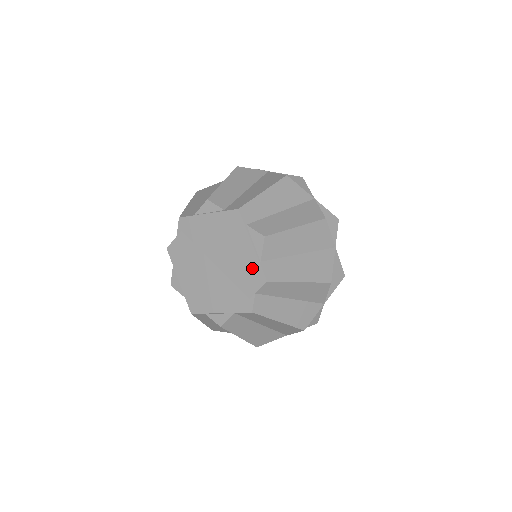
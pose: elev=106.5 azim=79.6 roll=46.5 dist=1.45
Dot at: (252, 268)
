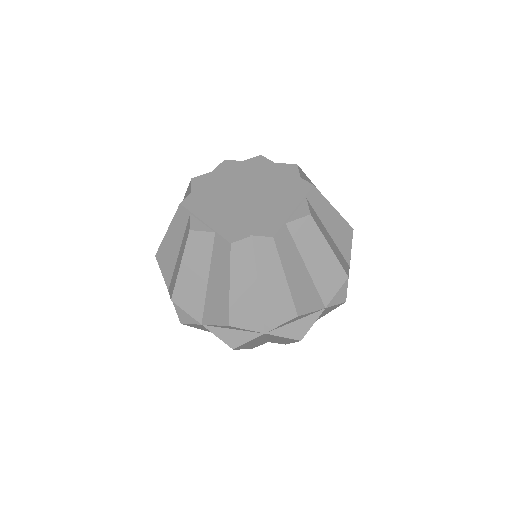
Dot at: (273, 220)
